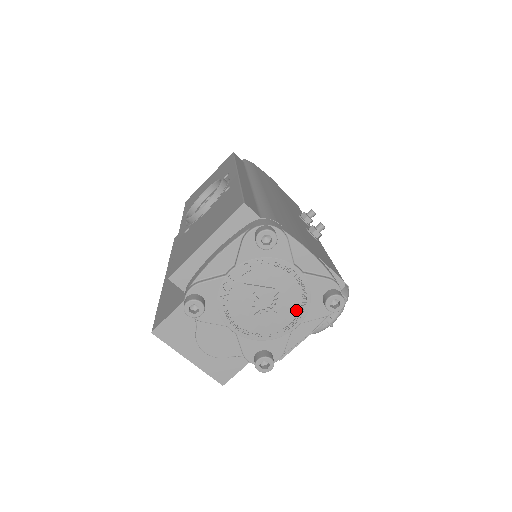
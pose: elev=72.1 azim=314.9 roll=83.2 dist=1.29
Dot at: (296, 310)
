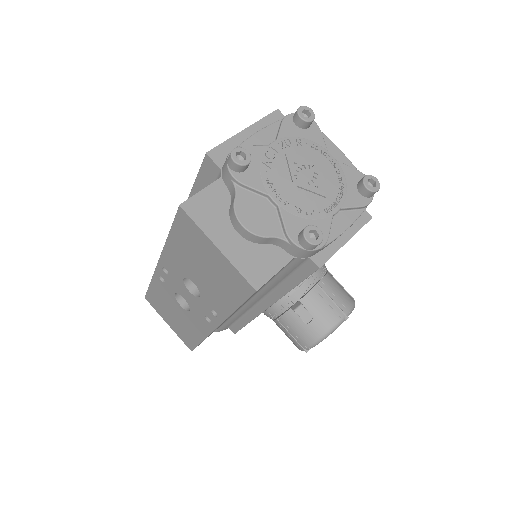
Dot at: (335, 192)
